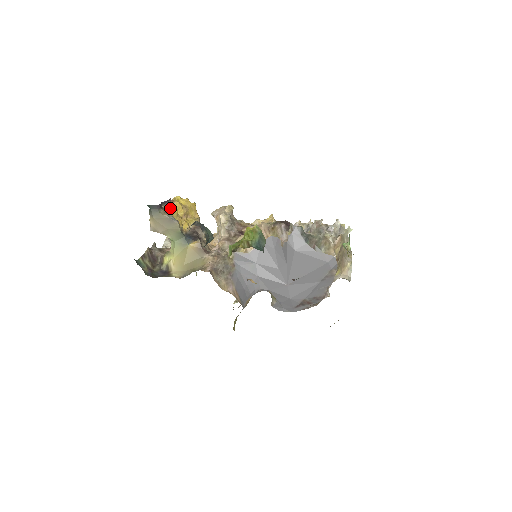
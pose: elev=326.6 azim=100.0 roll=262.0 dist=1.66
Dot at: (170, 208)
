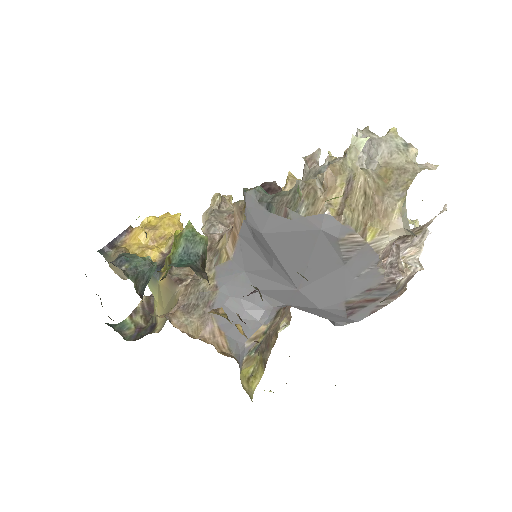
Dot at: (128, 241)
